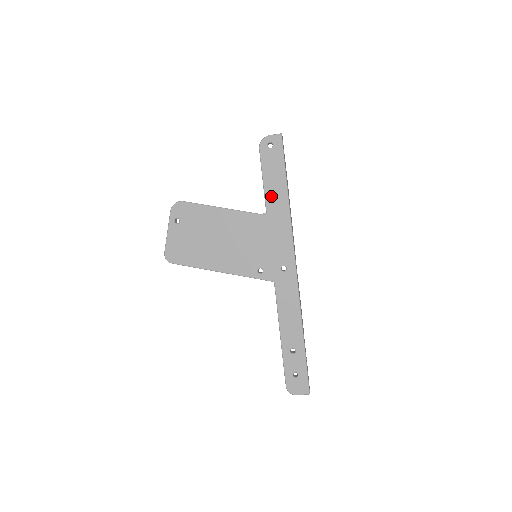
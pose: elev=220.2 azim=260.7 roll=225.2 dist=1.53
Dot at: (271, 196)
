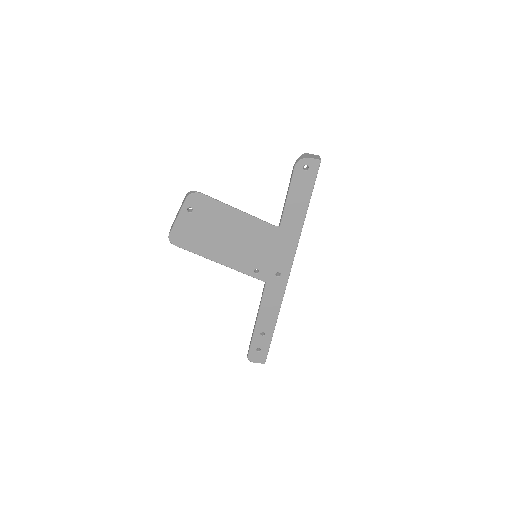
Dot at: (289, 213)
